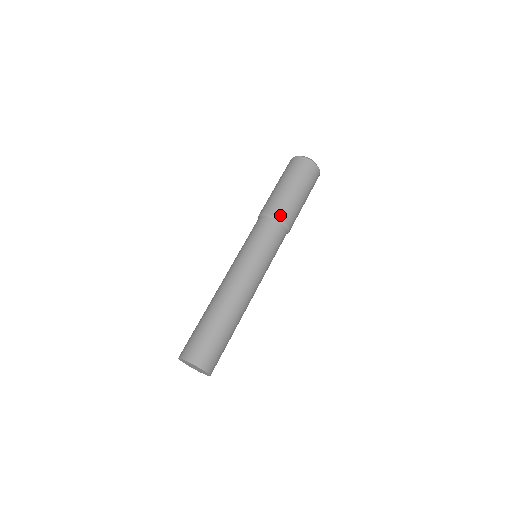
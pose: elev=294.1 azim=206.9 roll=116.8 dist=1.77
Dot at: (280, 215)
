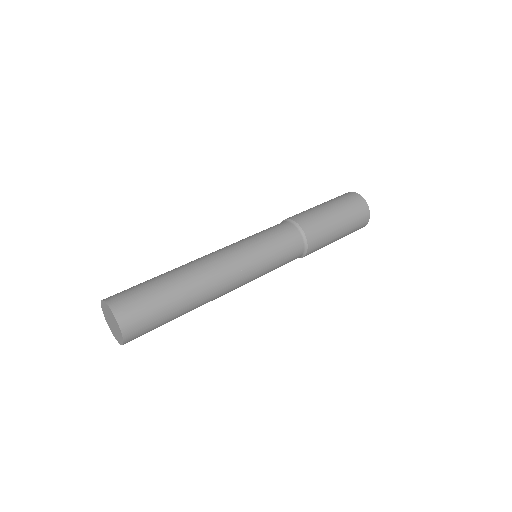
Dot at: (307, 231)
